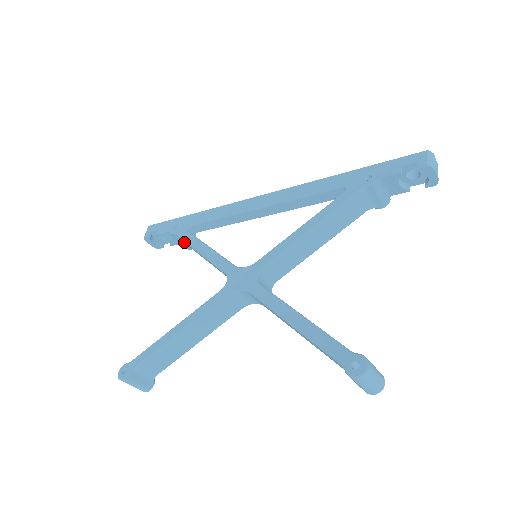
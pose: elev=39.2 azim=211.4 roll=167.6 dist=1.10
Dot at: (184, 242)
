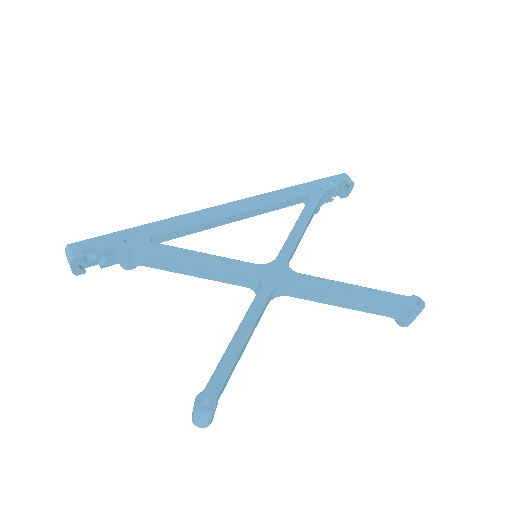
Dot at: (138, 258)
